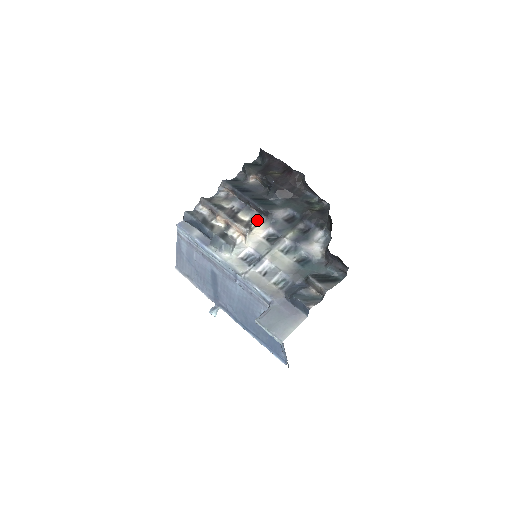
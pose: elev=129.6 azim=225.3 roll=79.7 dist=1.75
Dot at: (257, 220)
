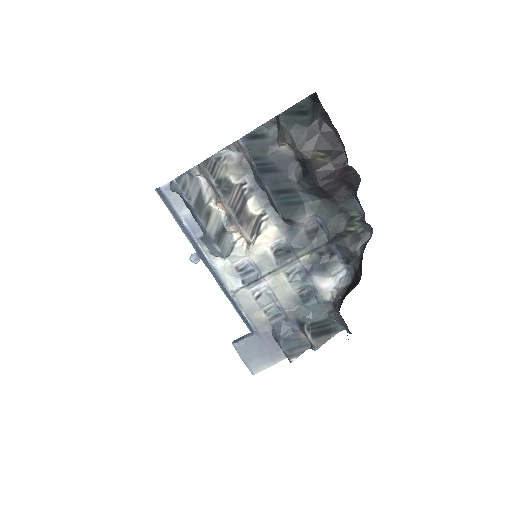
Dot at: (271, 218)
